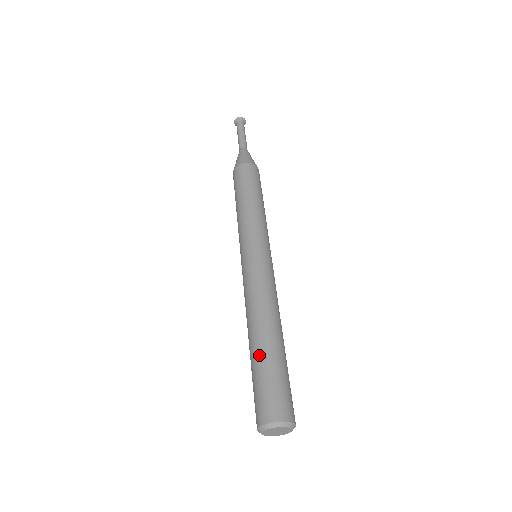
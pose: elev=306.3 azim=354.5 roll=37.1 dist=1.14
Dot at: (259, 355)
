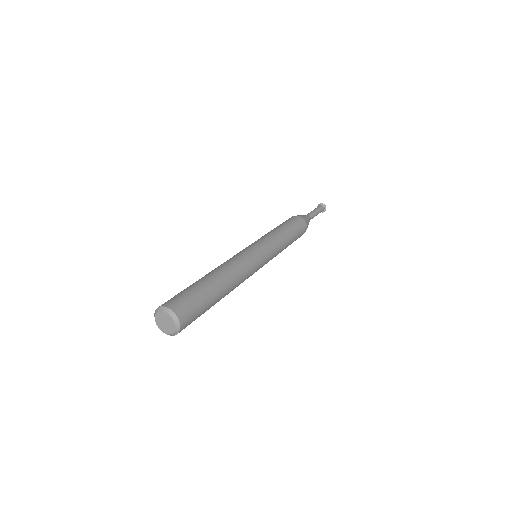
Dot at: (206, 284)
